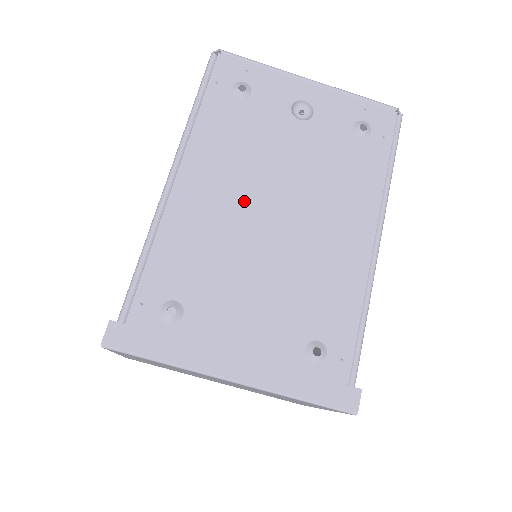
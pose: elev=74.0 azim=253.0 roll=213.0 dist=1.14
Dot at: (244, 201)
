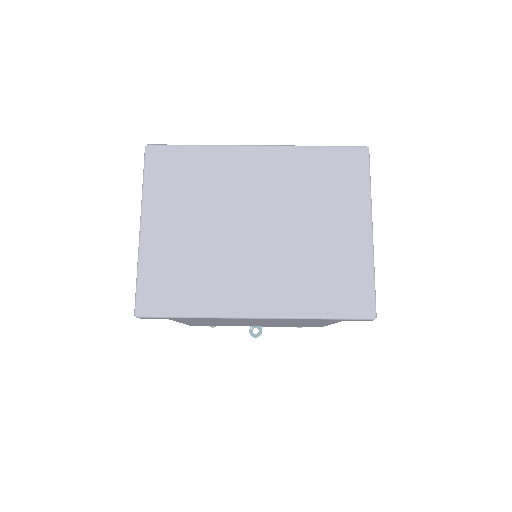
Dot at: occluded
